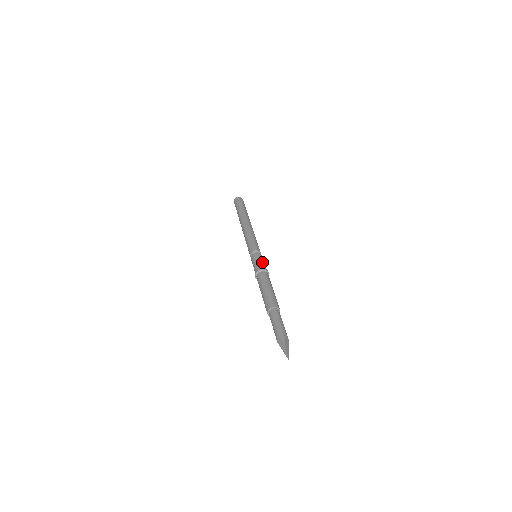
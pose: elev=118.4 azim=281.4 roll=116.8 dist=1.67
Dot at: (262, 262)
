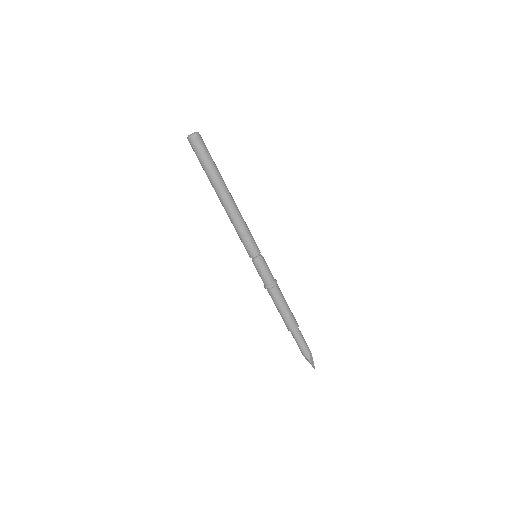
Dot at: (267, 273)
